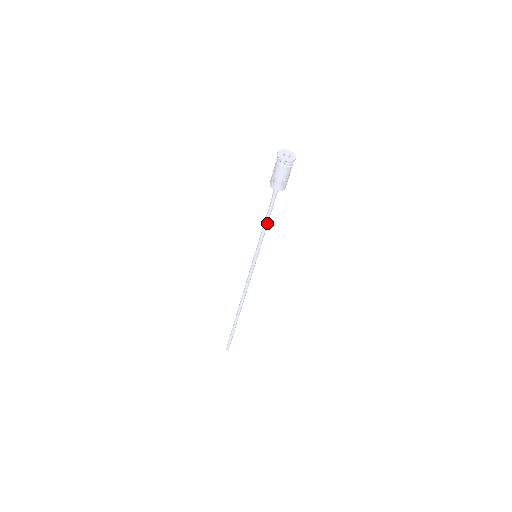
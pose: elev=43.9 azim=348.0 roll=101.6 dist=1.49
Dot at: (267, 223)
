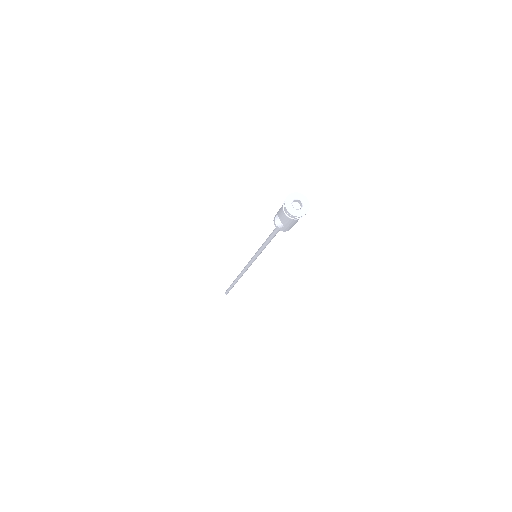
Dot at: (268, 242)
